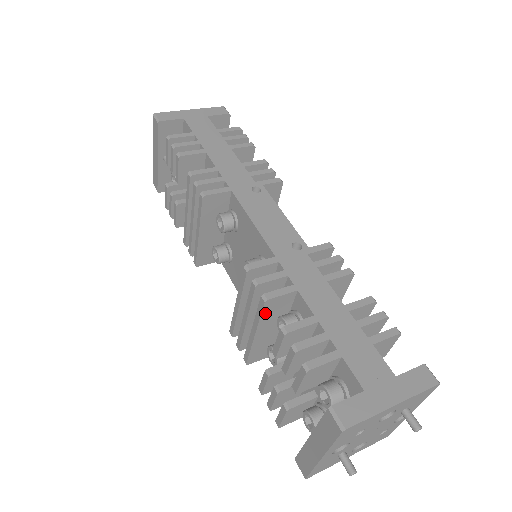
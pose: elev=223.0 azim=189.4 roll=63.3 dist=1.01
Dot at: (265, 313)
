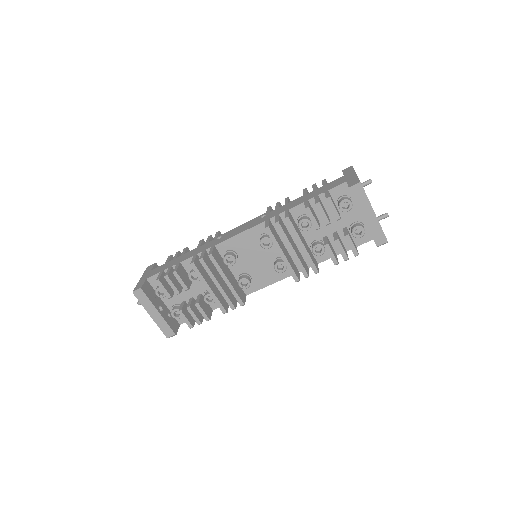
Dot at: (294, 227)
